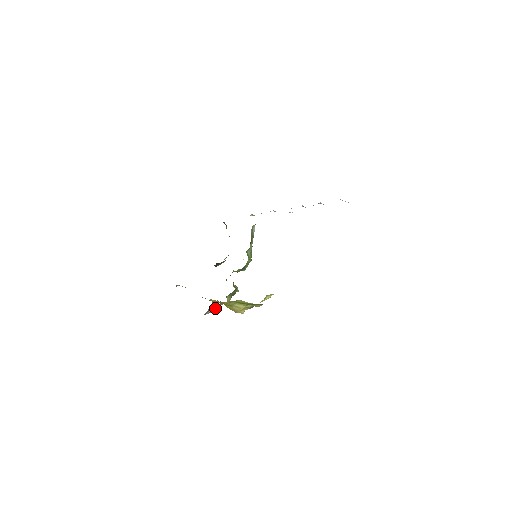
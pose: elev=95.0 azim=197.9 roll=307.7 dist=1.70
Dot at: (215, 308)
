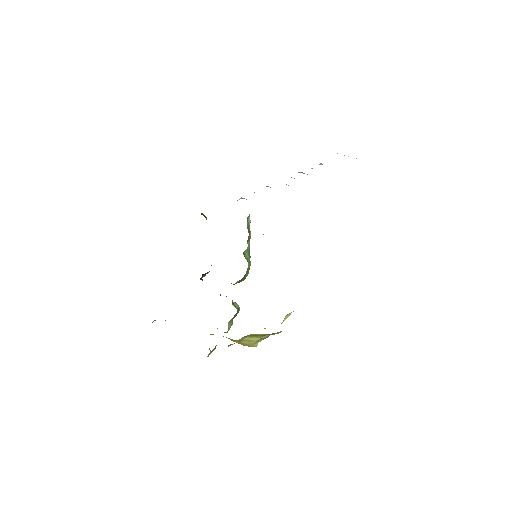
Dot at: occluded
